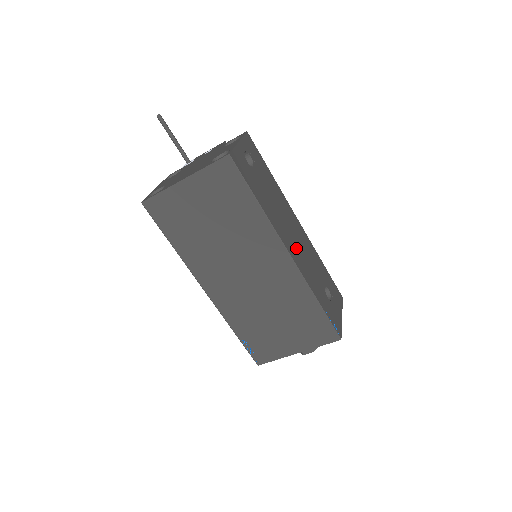
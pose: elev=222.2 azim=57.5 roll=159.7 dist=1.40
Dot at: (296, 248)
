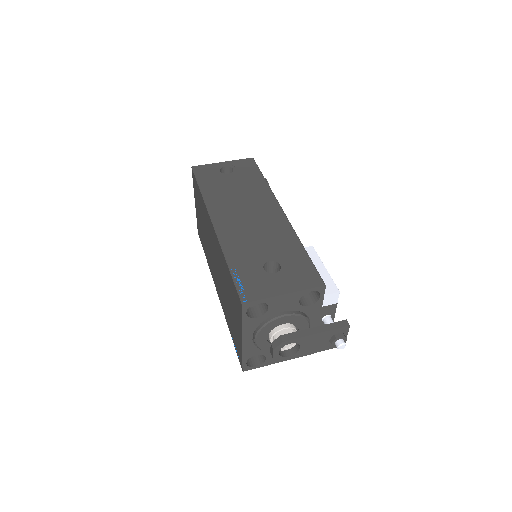
Dot at: (237, 223)
